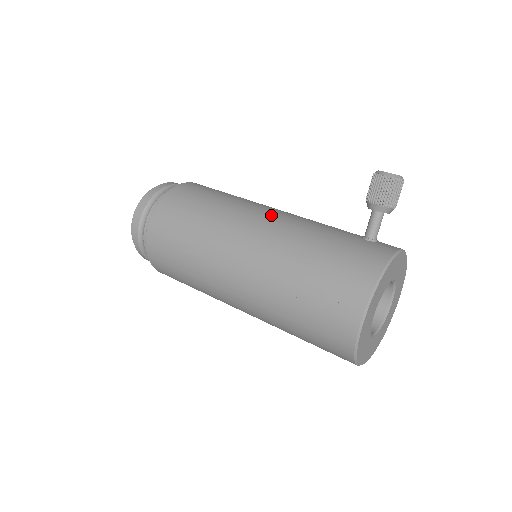
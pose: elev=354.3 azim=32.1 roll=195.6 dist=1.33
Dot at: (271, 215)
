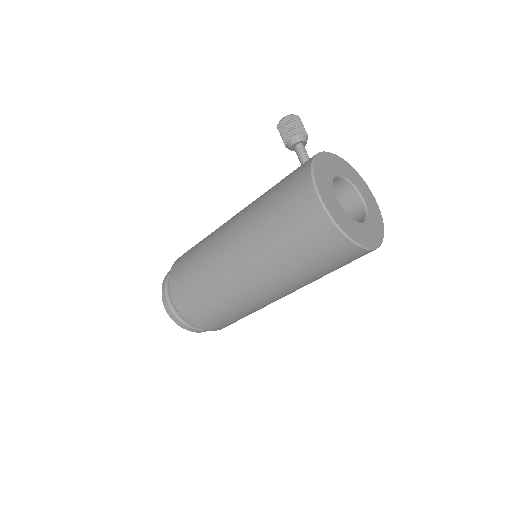
Dot at: occluded
